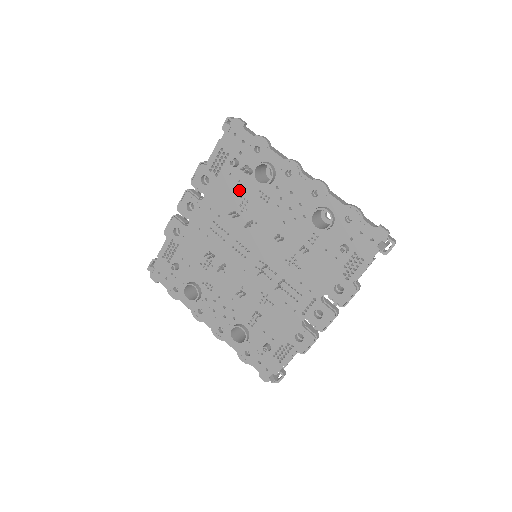
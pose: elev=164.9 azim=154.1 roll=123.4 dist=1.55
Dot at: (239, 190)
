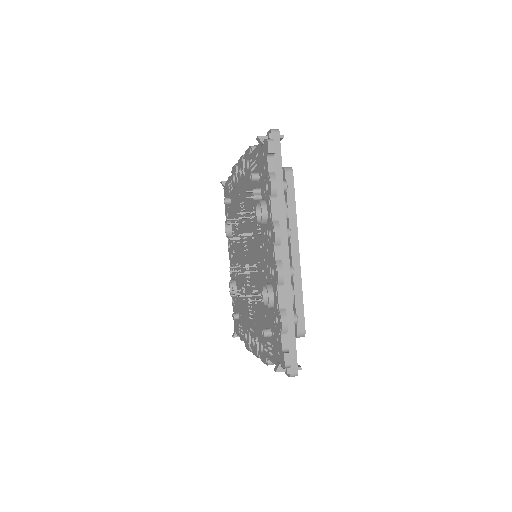
Dot at: (255, 201)
